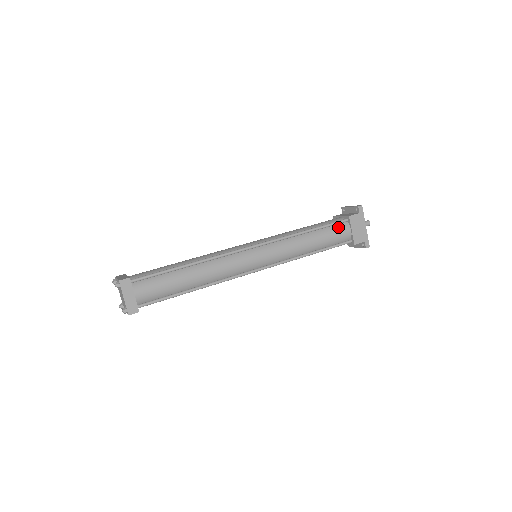
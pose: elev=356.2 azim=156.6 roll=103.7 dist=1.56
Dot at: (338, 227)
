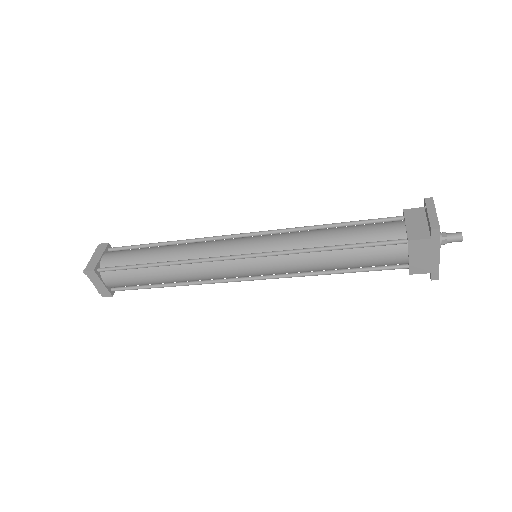
Dot at: (385, 249)
